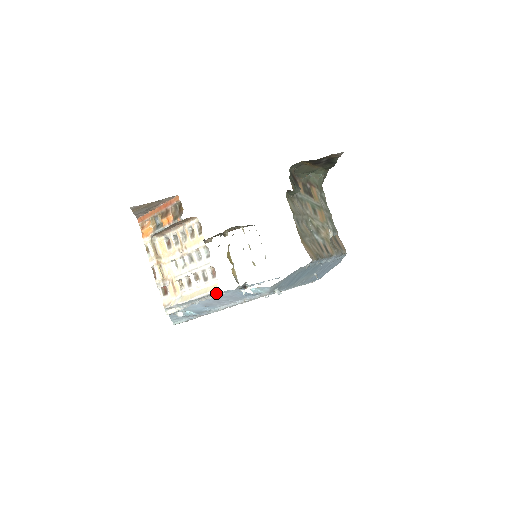
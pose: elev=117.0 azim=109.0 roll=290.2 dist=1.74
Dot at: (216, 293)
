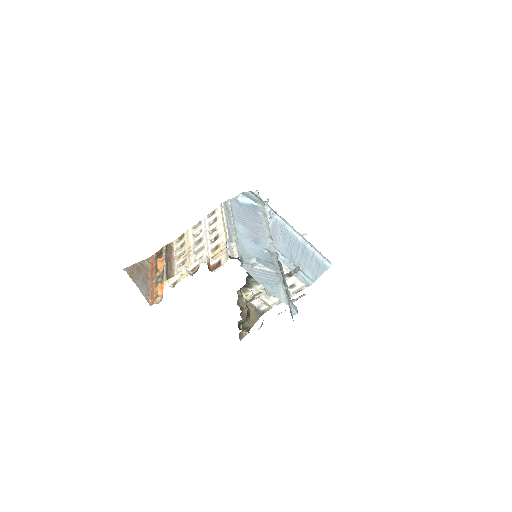
Dot at: (227, 206)
